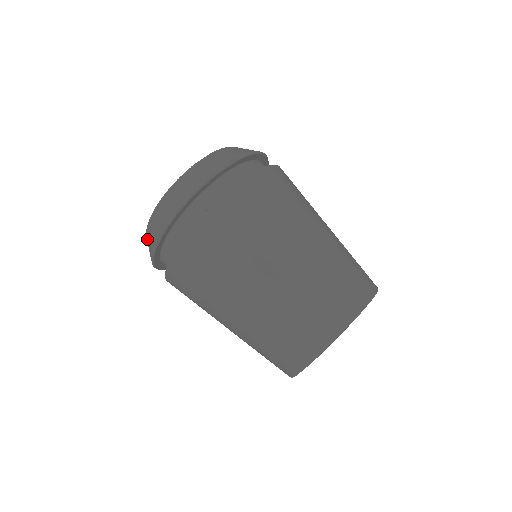
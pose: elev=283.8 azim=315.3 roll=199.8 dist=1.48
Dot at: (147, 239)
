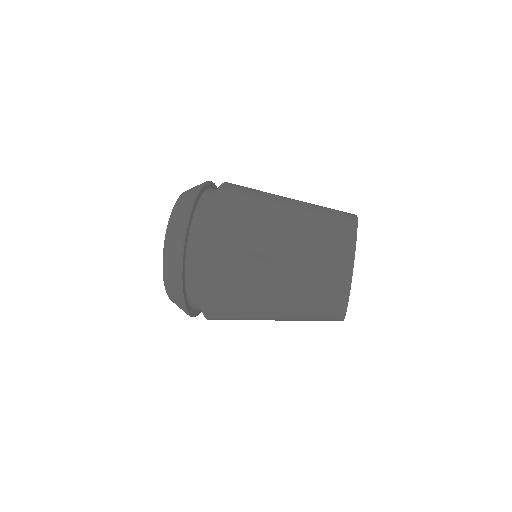
Dot at: occluded
